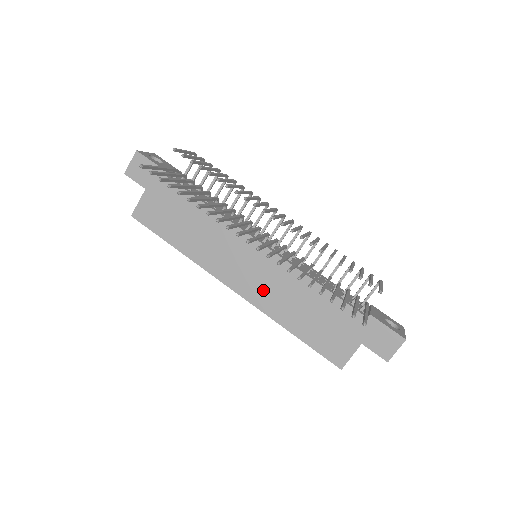
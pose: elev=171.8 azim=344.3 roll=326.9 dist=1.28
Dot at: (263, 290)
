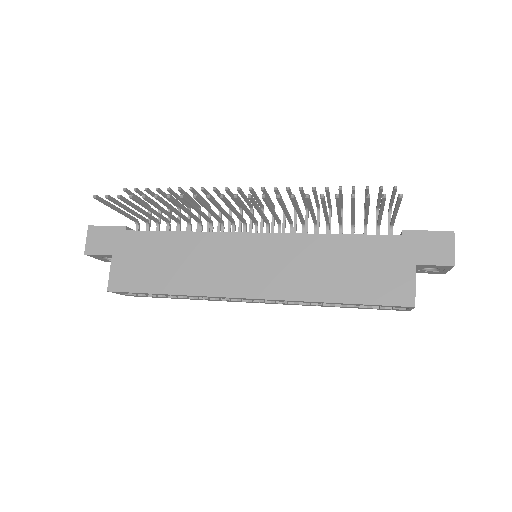
Dot at: (282, 277)
